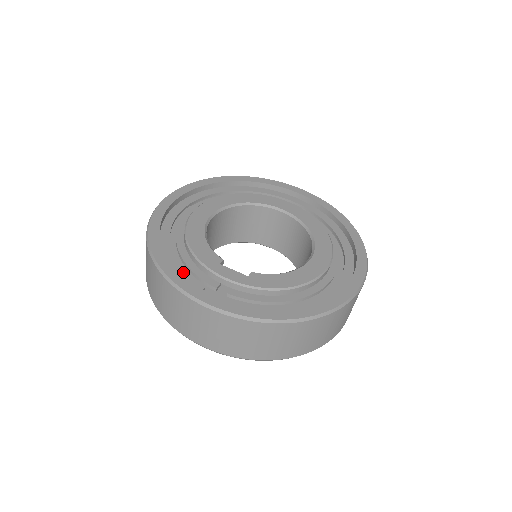
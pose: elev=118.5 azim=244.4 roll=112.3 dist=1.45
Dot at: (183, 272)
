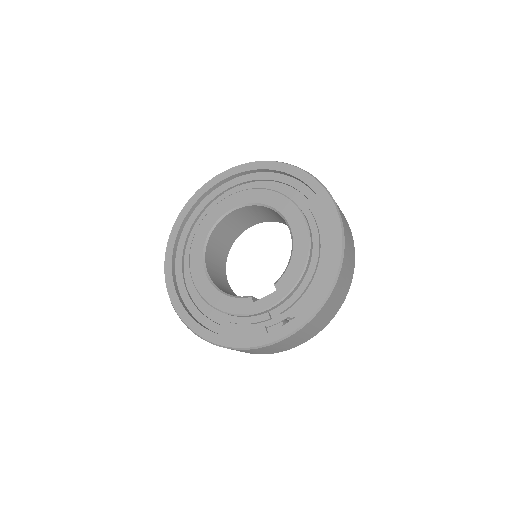
Dot at: (243, 332)
